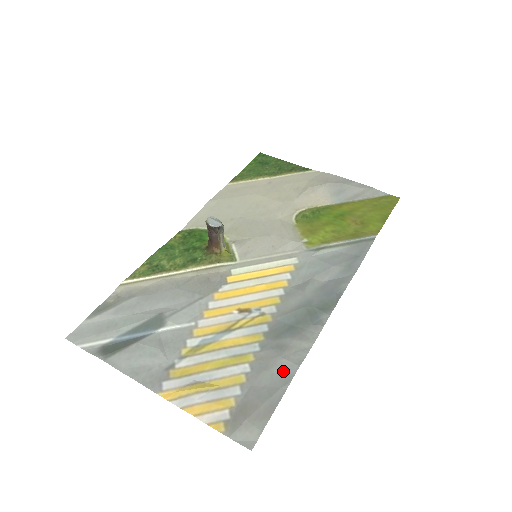
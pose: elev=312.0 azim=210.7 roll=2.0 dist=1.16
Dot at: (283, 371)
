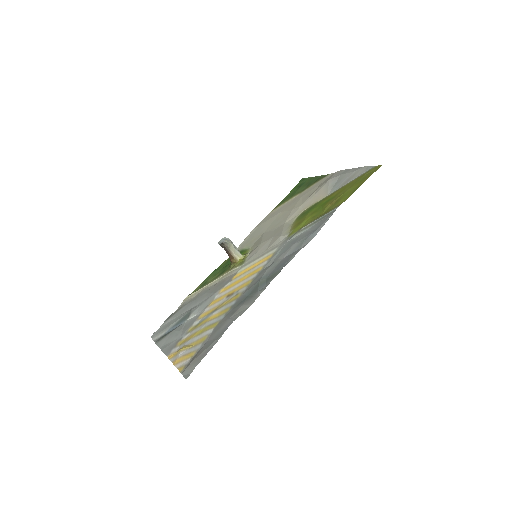
Dot at: (225, 327)
